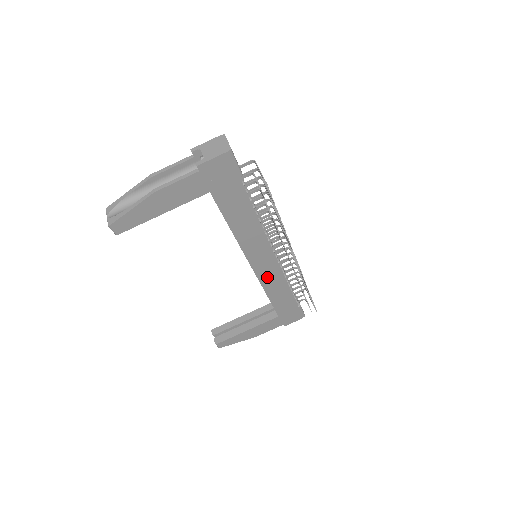
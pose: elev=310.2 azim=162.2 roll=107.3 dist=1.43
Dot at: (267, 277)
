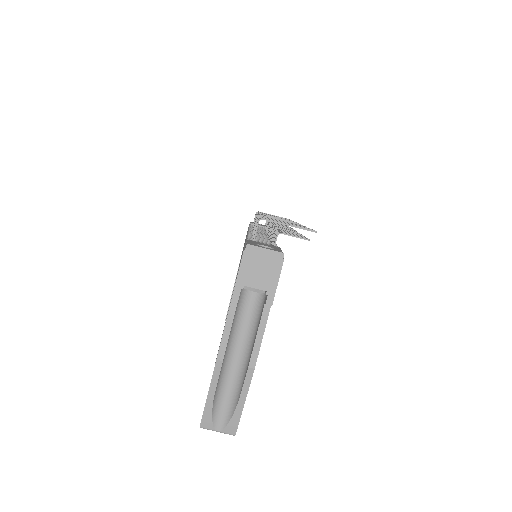
Dot at: occluded
